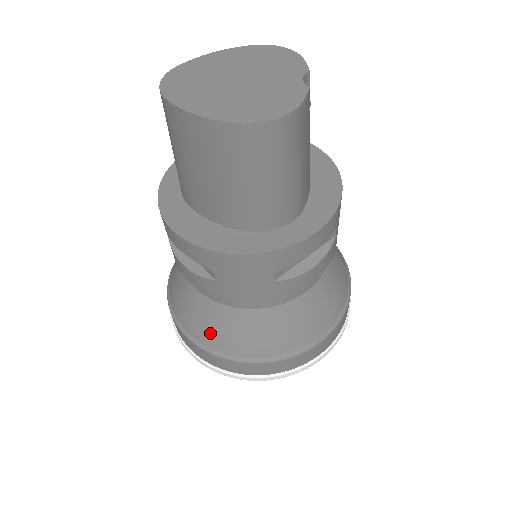
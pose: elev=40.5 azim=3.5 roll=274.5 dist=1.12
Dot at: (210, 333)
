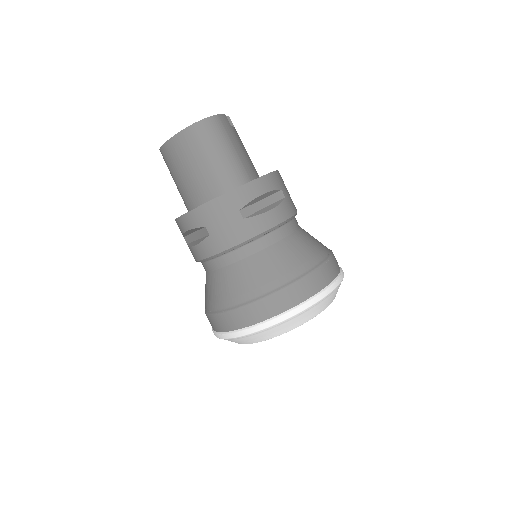
Dot at: (225, 295)
